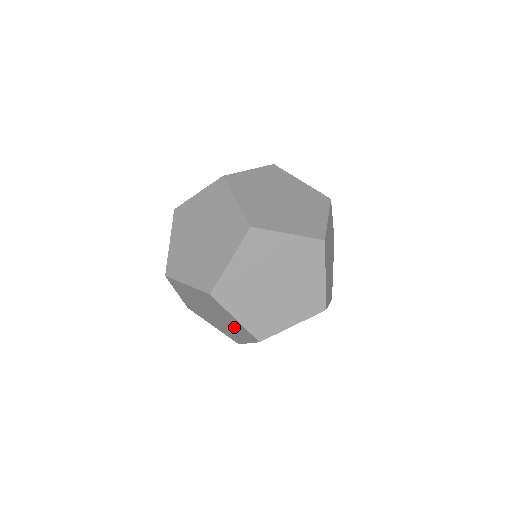
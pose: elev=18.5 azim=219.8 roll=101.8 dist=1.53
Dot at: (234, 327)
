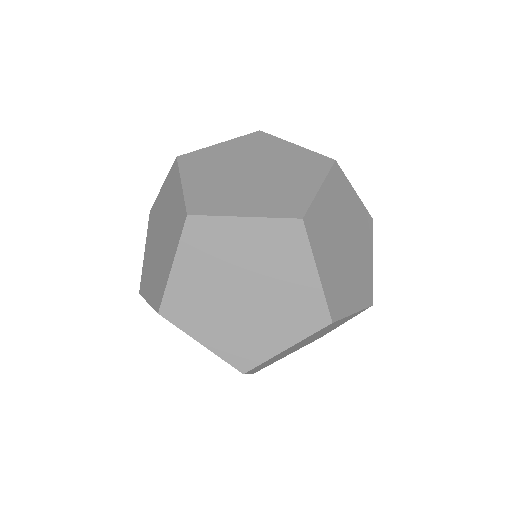
Dot at: occluded
